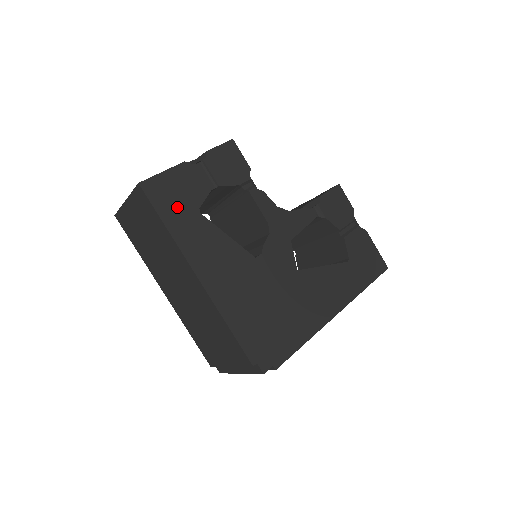
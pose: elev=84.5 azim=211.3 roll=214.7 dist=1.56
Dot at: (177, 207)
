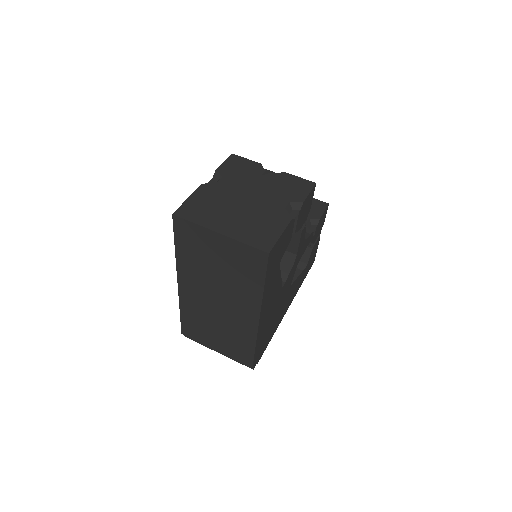
Dot at: (274, 265)
